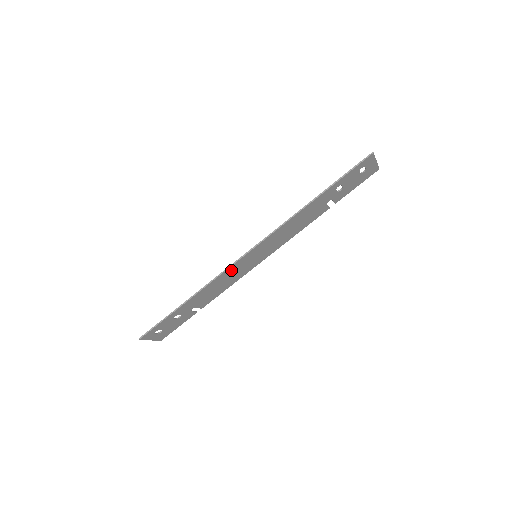
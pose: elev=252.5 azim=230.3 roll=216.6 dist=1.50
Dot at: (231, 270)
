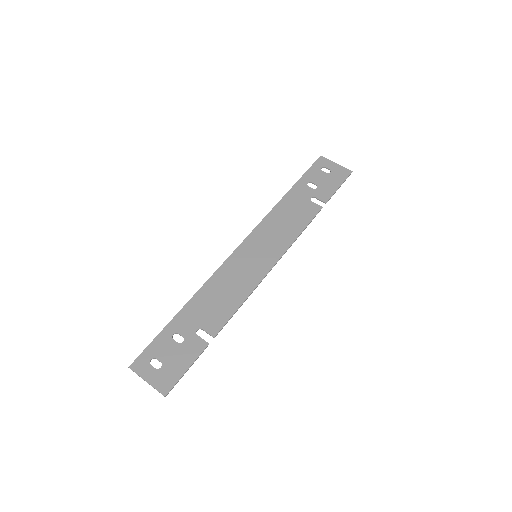
Dot at: (229, 269)
